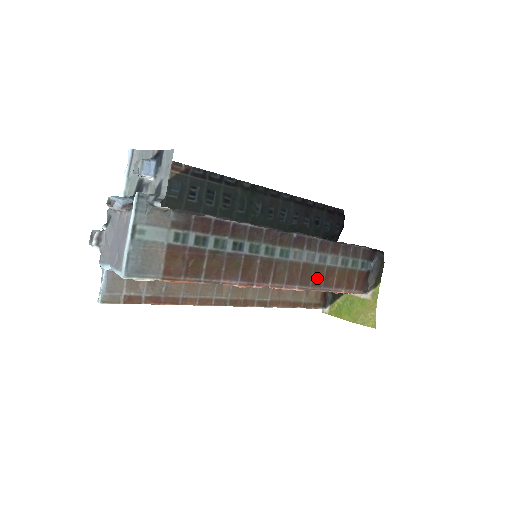
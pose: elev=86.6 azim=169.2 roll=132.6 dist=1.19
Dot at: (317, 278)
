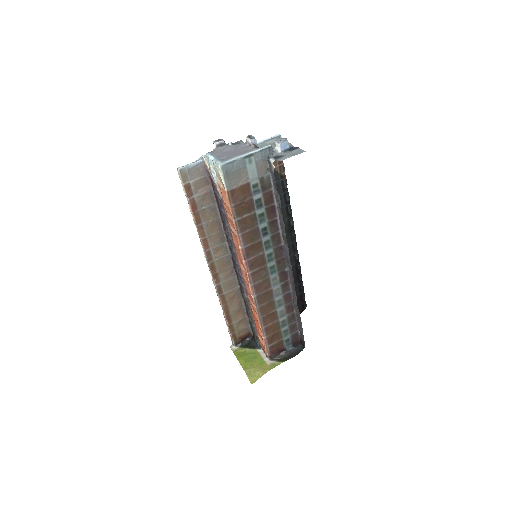
Dot at: (266, 308)
